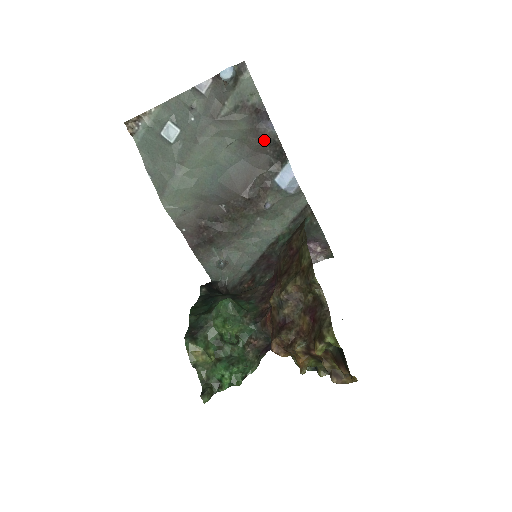
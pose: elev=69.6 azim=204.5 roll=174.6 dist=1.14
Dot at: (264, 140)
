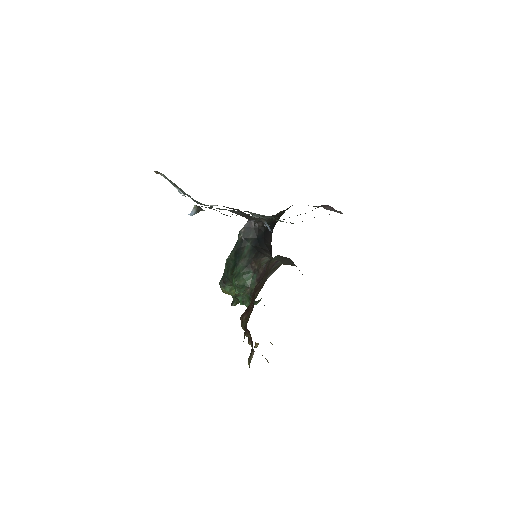
Dot at: occluded
